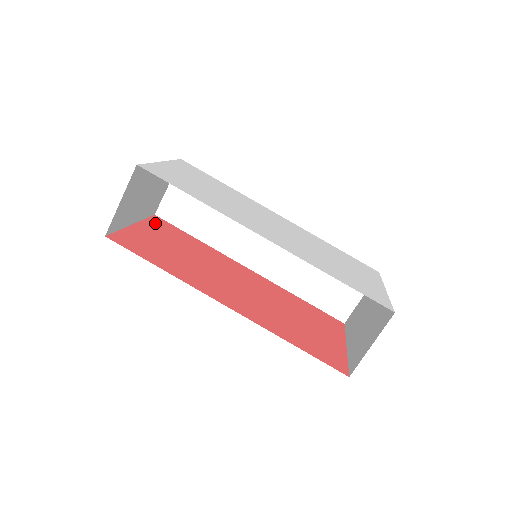
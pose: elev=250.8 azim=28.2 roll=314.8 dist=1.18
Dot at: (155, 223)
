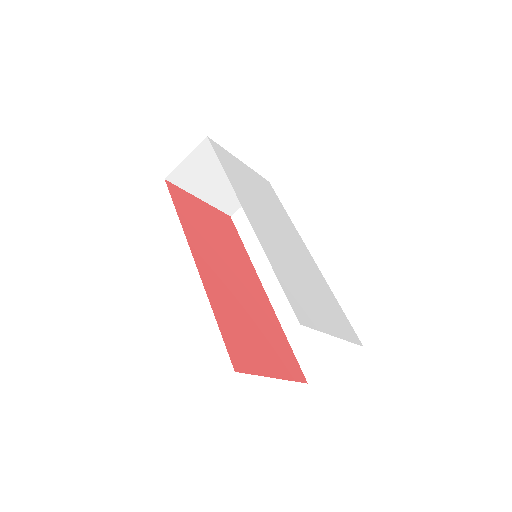
Dot at: (221, 215)
